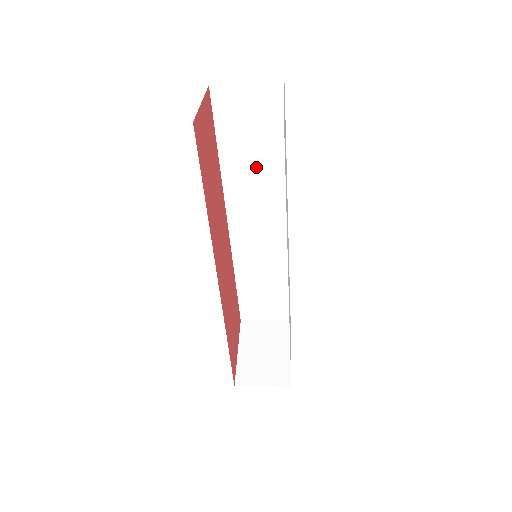
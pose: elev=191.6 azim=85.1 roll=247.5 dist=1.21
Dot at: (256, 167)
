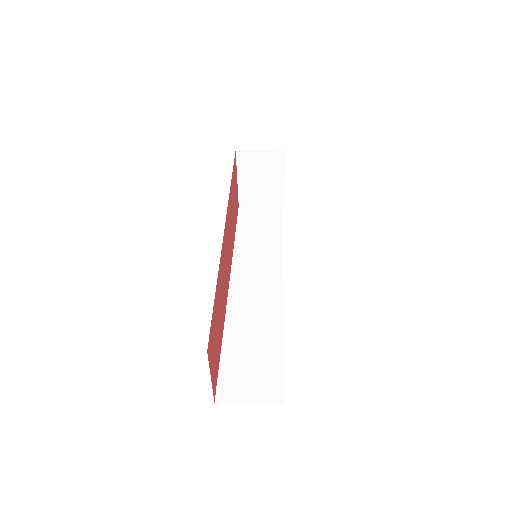
Dot at: occluded
